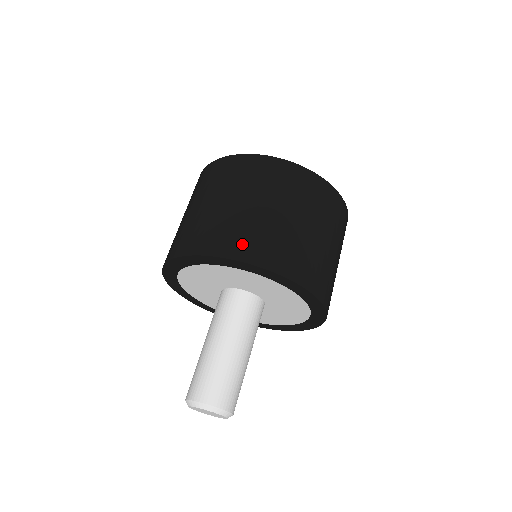
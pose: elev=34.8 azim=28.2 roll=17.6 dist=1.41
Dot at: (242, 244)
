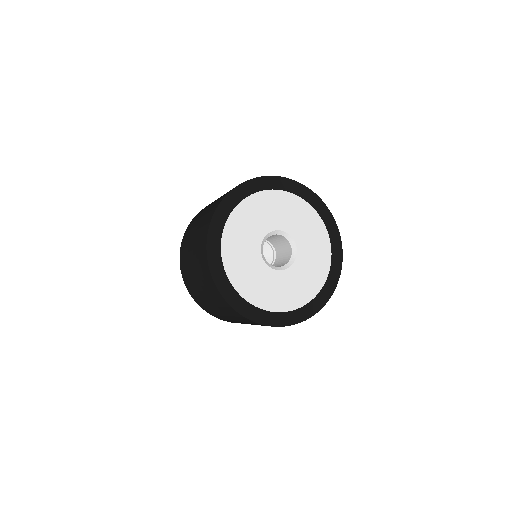
Dot at: (196, 298)
